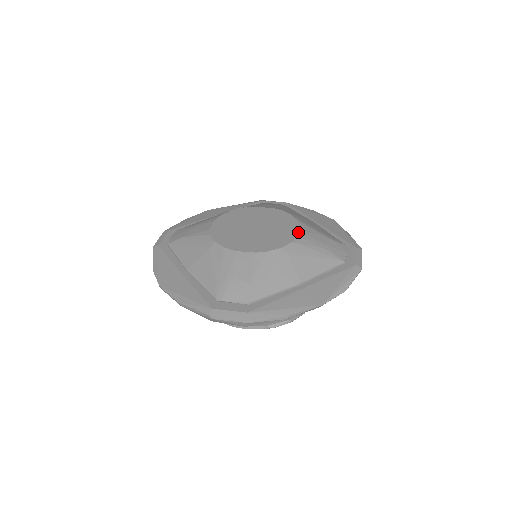
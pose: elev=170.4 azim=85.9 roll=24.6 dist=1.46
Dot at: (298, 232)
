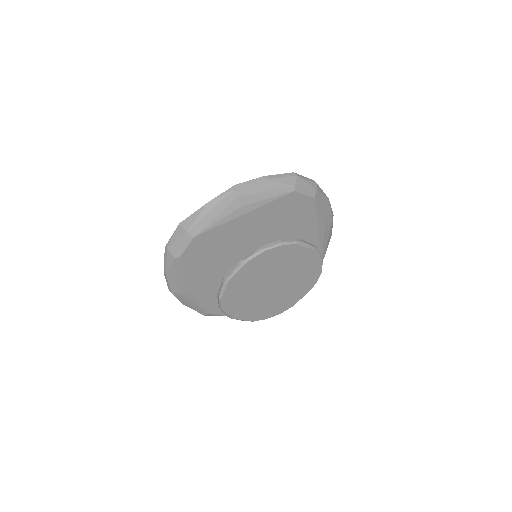
Dot at: occluded
